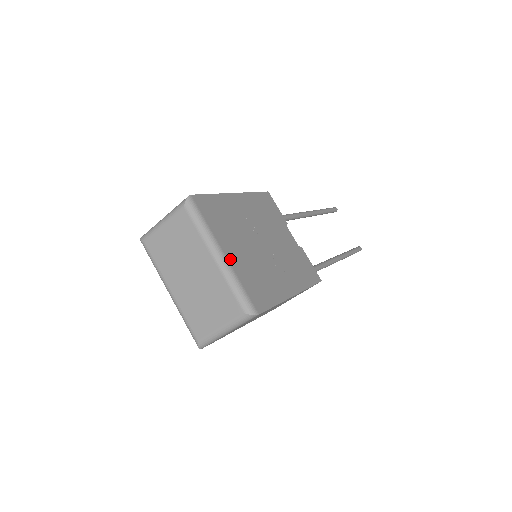
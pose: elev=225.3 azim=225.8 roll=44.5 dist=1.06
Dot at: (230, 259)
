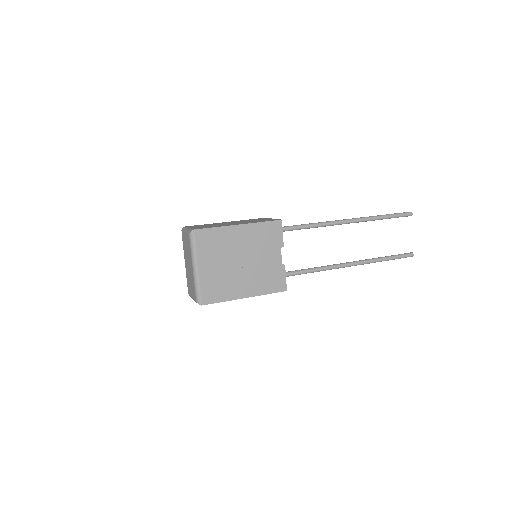
Dot at: (201, 272)
